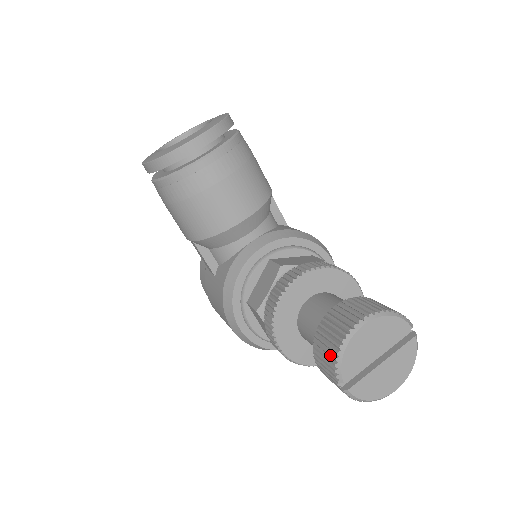
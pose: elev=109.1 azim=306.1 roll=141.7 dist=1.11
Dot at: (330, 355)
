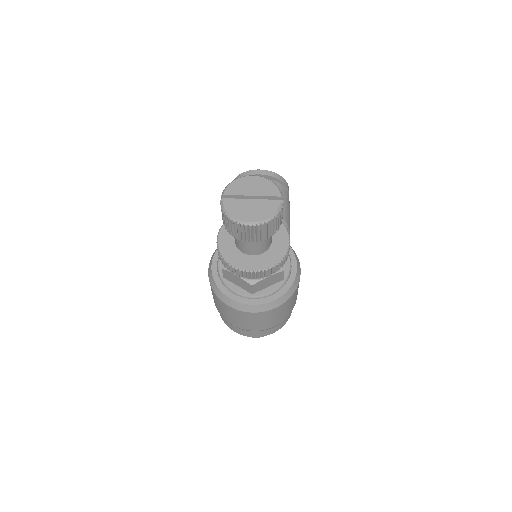
Dot at: occluded
